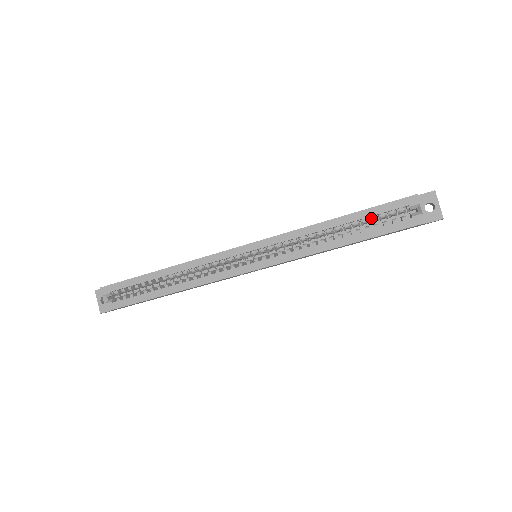
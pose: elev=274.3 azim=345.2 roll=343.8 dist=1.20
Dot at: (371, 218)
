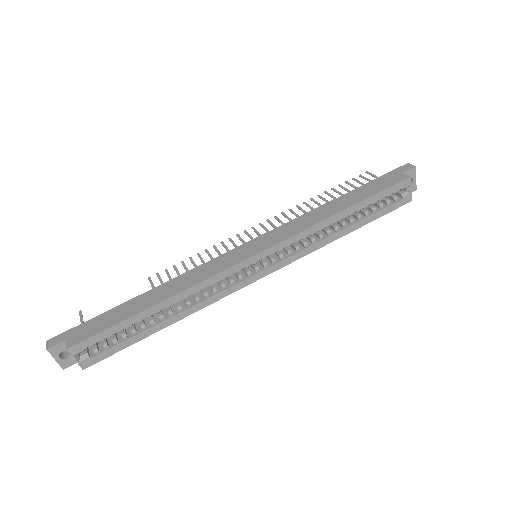
Dot at: (371, 204)
